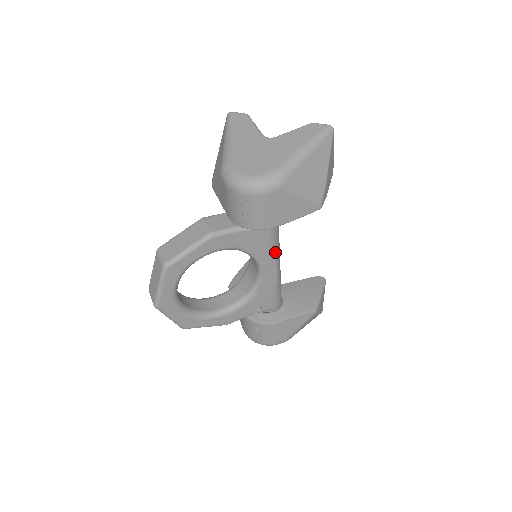
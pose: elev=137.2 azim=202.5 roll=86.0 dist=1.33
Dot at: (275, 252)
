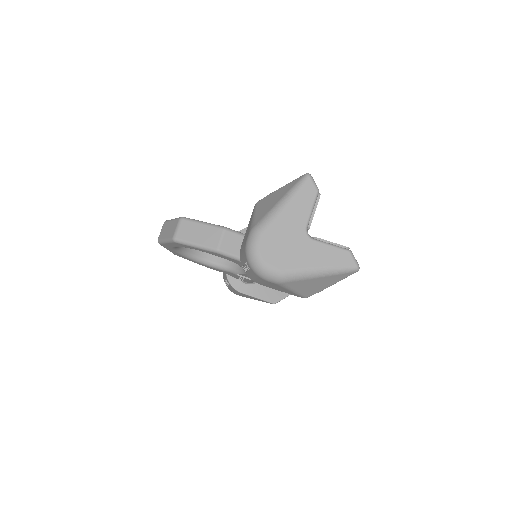
Dot at: occluded
